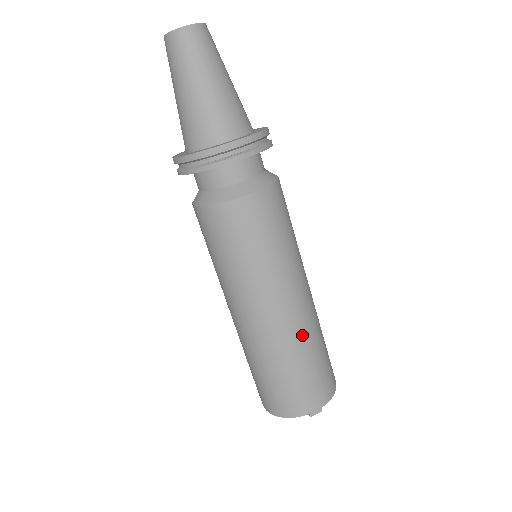
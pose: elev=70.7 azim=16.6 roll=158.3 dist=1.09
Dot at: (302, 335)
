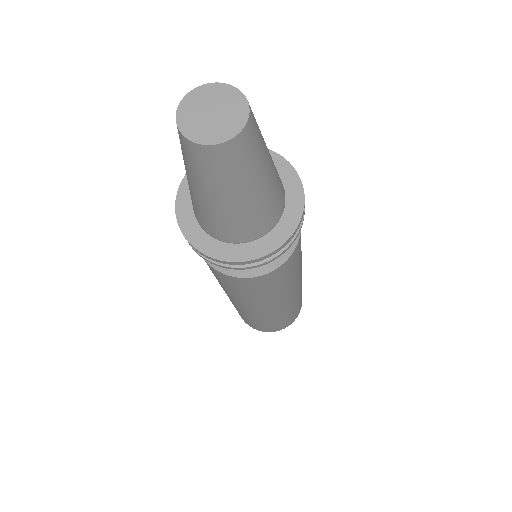
Dot at: (283, 312)
